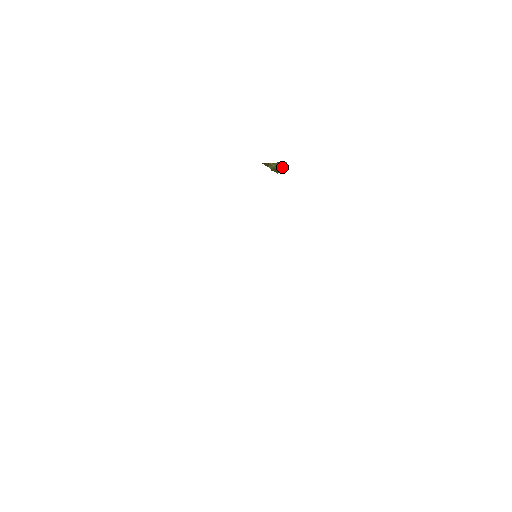
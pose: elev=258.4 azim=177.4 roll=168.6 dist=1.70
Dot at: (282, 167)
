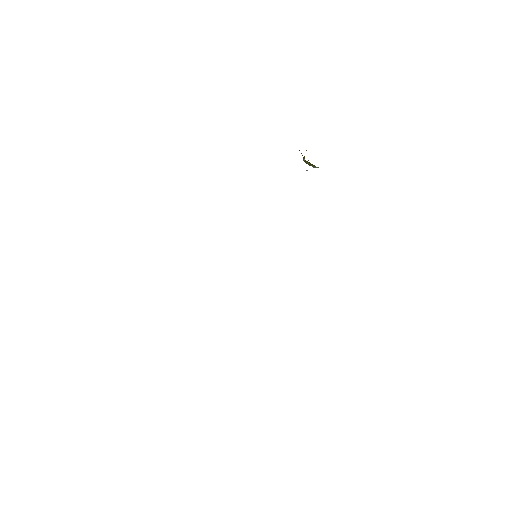
Dot at: occluded
